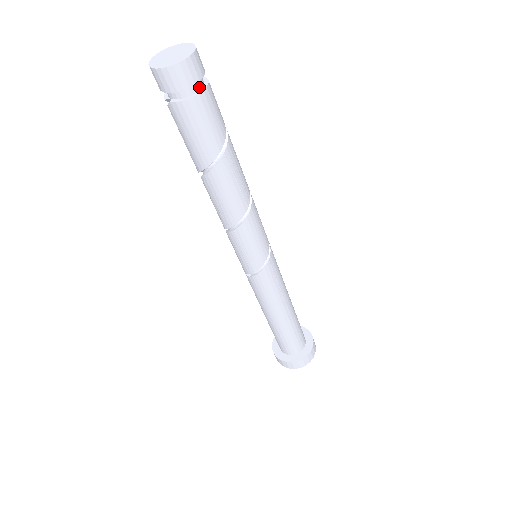
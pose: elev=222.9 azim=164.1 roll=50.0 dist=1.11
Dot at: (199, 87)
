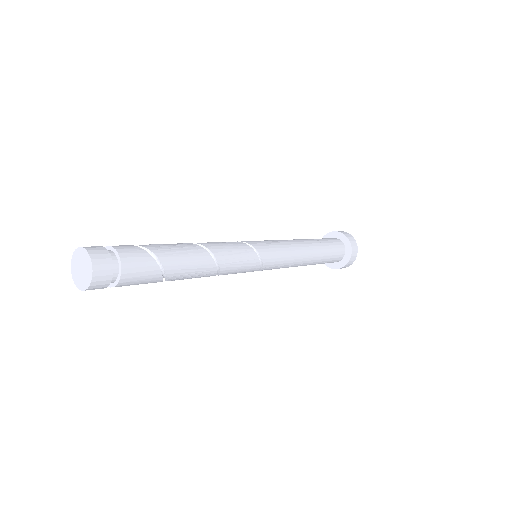
Dot at: (114, 279)
